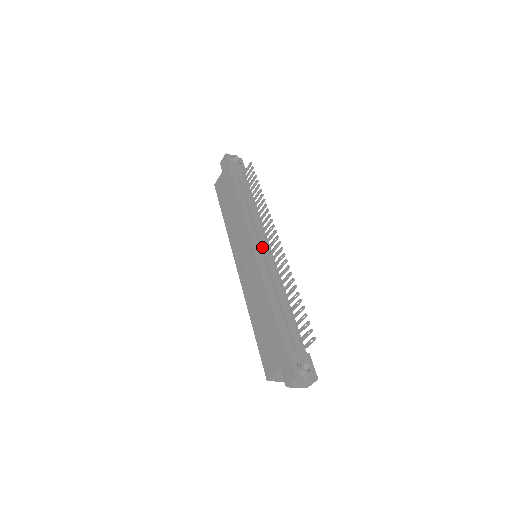
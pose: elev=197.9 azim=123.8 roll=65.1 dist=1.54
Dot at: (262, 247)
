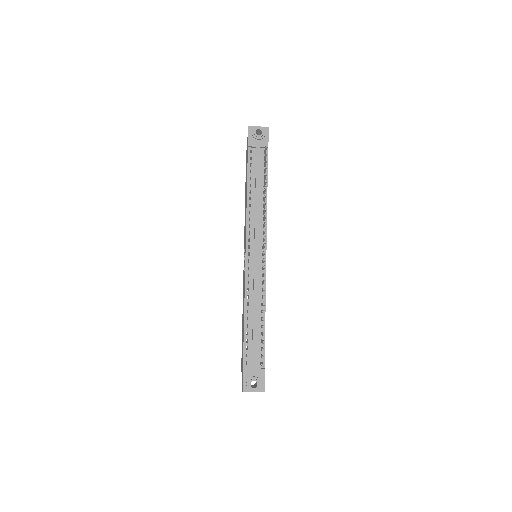
Dot at: (254, 257)
